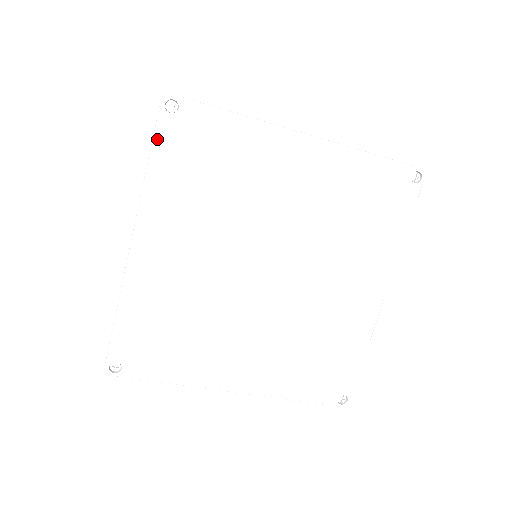
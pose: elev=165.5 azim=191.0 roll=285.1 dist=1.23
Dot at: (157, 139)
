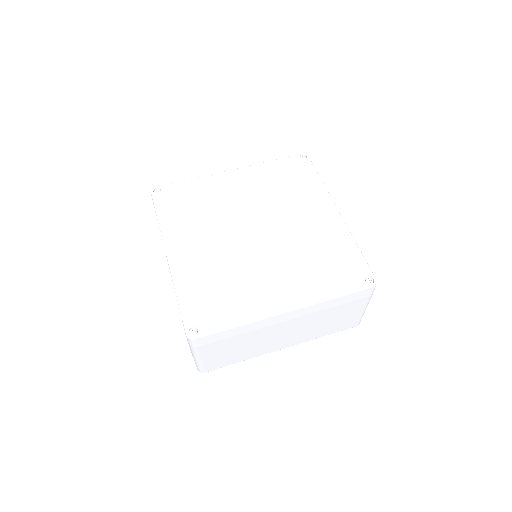
Dot at: (156, 206)
